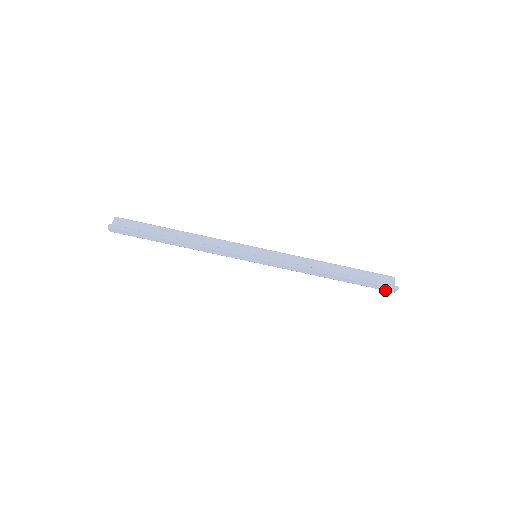
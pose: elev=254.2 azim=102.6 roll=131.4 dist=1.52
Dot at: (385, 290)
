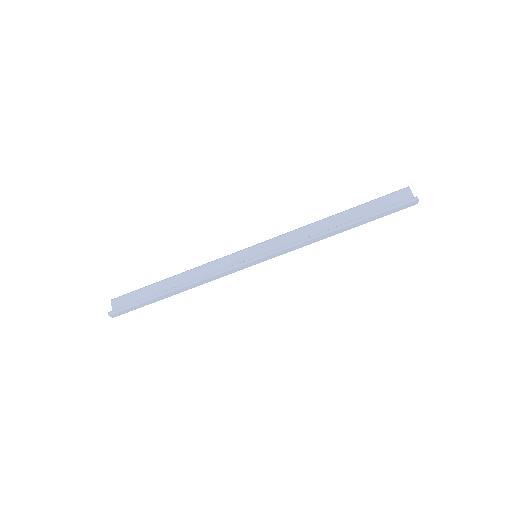
Dot at: (405, 208)
